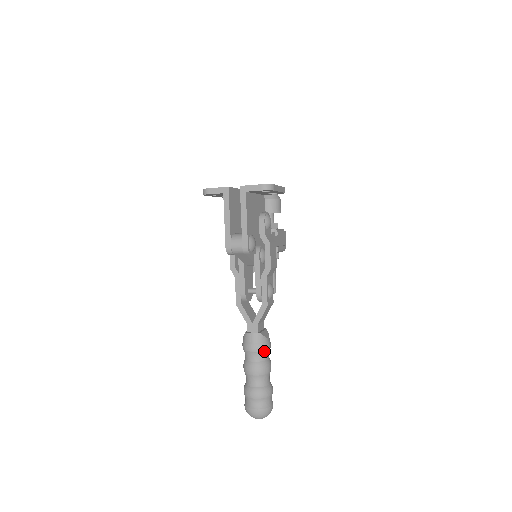
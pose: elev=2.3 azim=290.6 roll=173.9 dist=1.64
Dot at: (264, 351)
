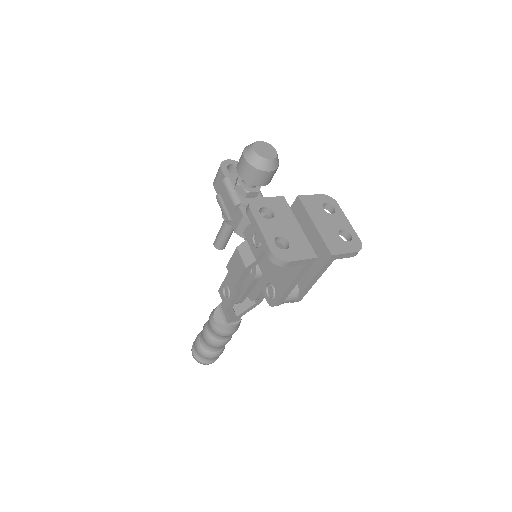
Dot at: occluded
